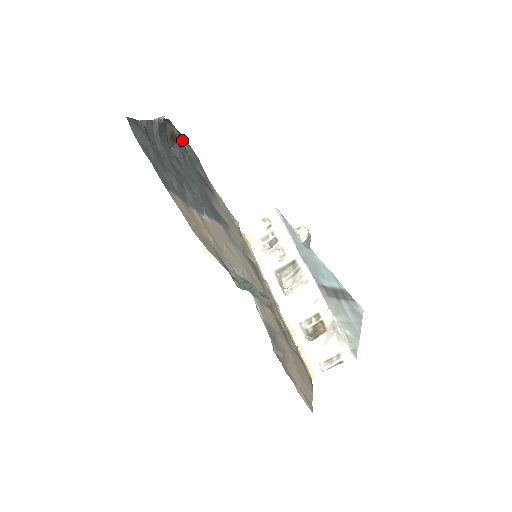
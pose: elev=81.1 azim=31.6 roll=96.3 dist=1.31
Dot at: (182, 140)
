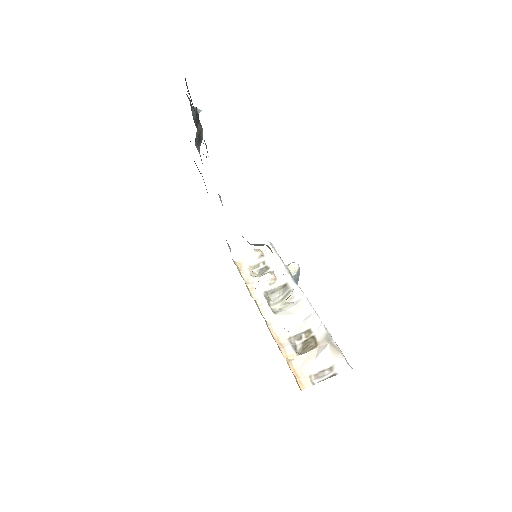
Dot at: (195, 163)
